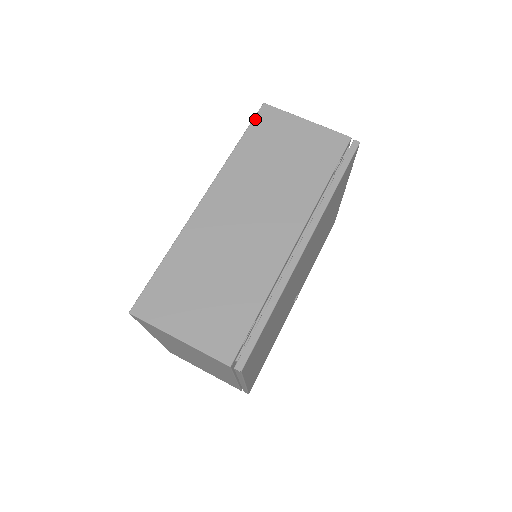
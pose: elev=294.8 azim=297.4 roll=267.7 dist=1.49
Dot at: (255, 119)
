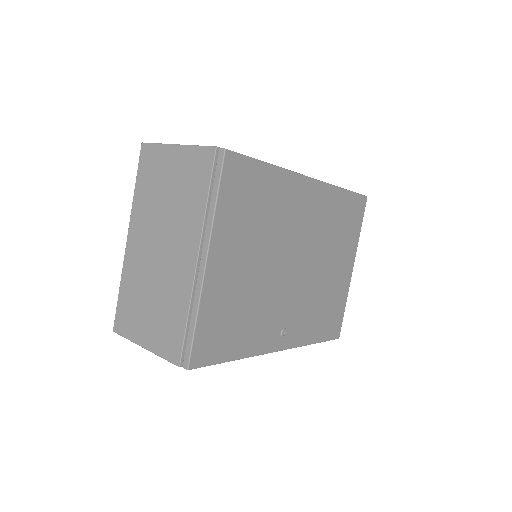
Dot at: occluded
